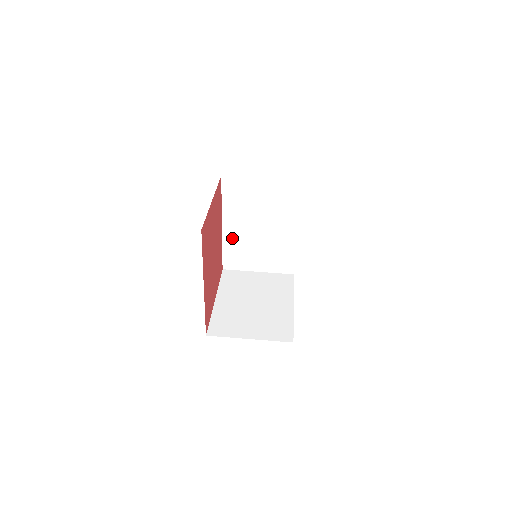
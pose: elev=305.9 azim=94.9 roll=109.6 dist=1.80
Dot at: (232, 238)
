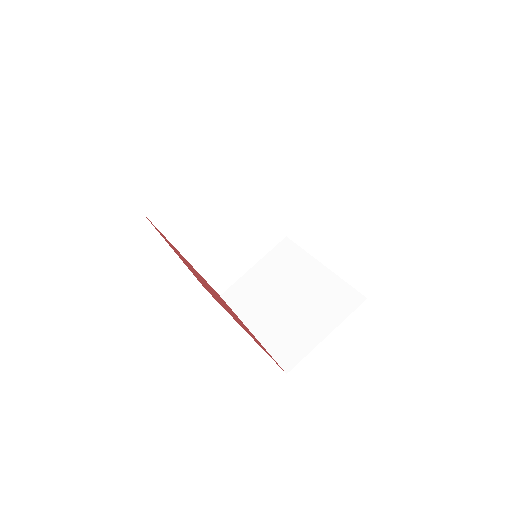
Dot at: (205, 260)
